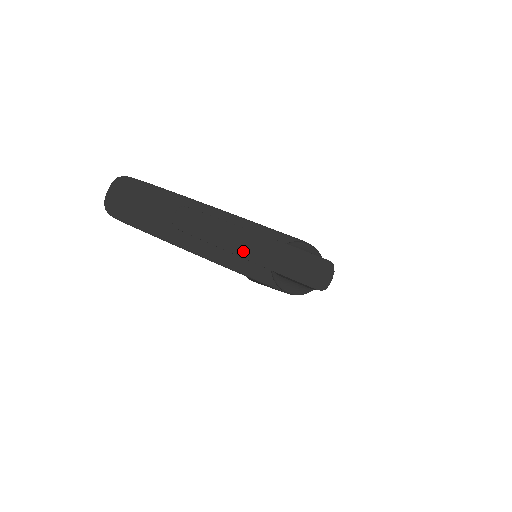
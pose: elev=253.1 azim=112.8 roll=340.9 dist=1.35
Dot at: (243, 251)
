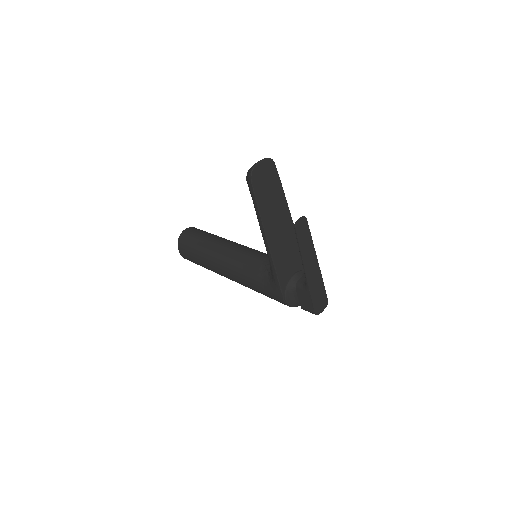
Dot at: (307, 266)
